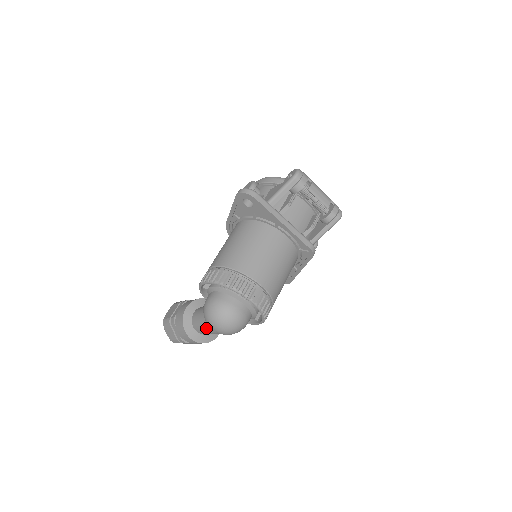
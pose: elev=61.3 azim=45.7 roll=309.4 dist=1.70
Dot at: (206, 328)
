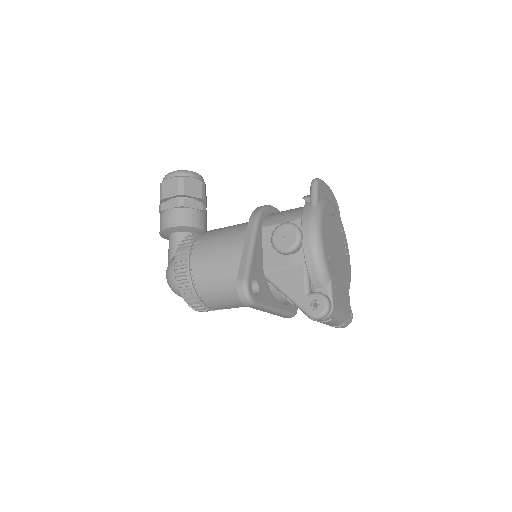
Dot at: occluded
